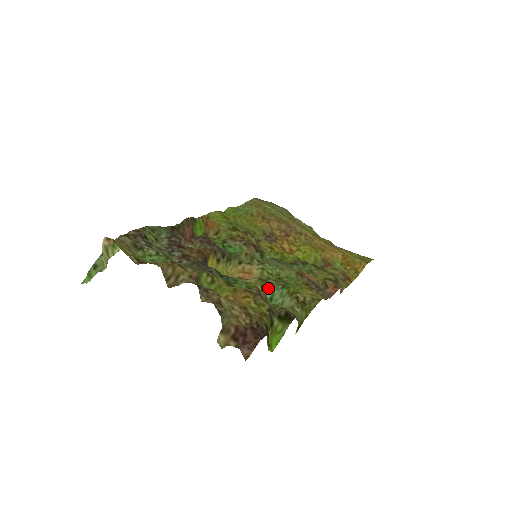
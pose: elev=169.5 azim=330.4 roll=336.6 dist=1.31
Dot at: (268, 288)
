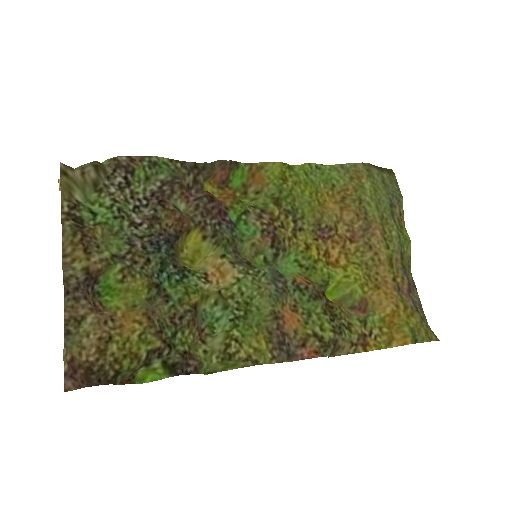
Dot at: (221, 307)
